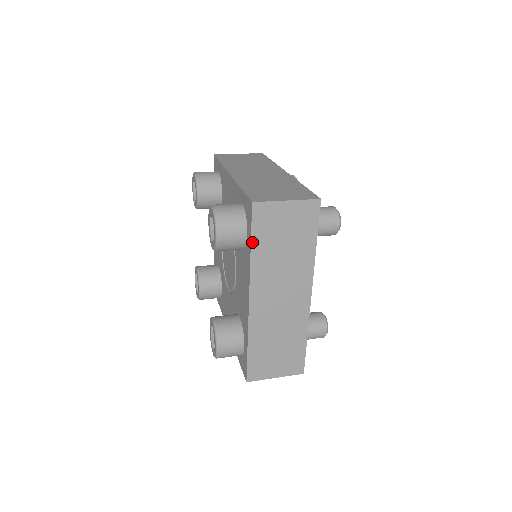
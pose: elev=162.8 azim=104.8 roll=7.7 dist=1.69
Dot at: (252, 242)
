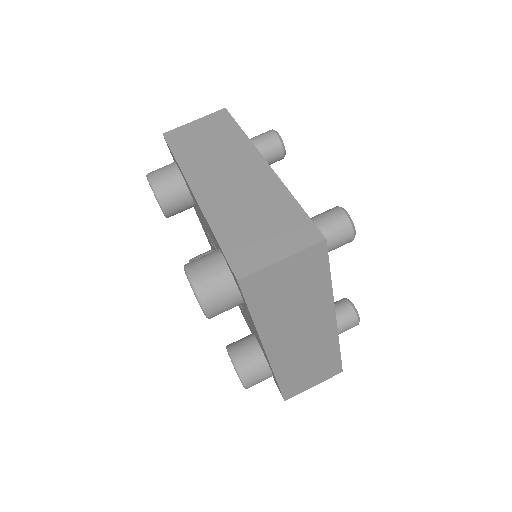
Dot at: (251, 311)
